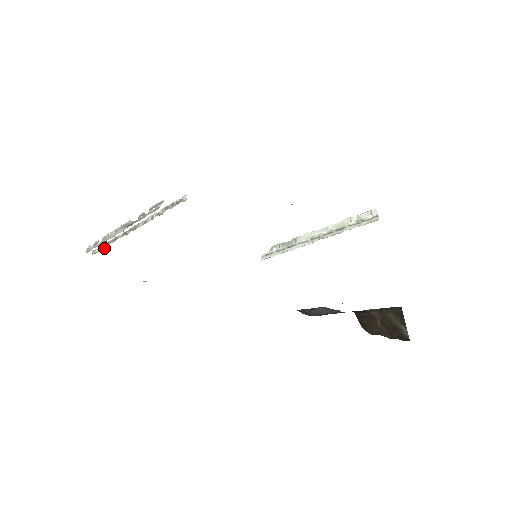
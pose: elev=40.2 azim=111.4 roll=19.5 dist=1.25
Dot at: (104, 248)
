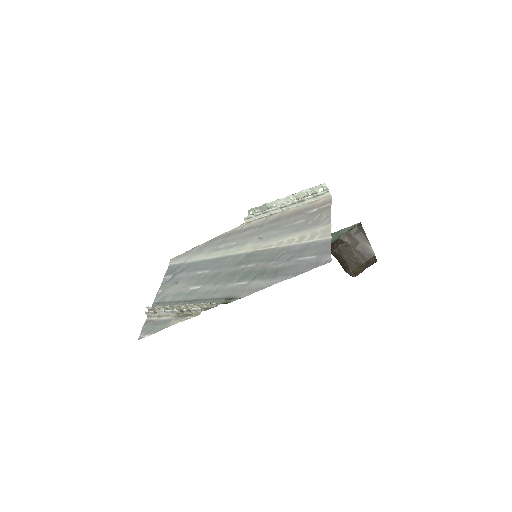
Dot at: (157, 309)
